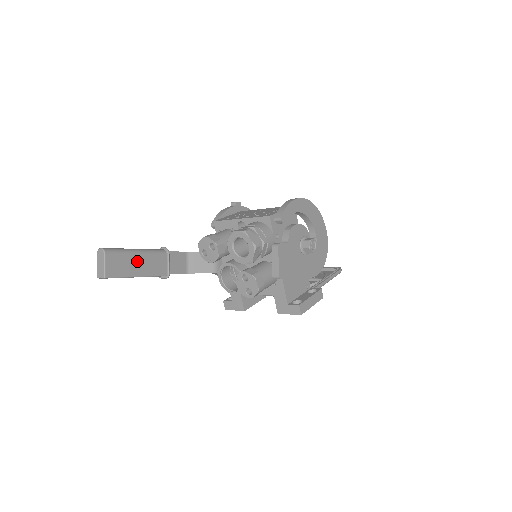
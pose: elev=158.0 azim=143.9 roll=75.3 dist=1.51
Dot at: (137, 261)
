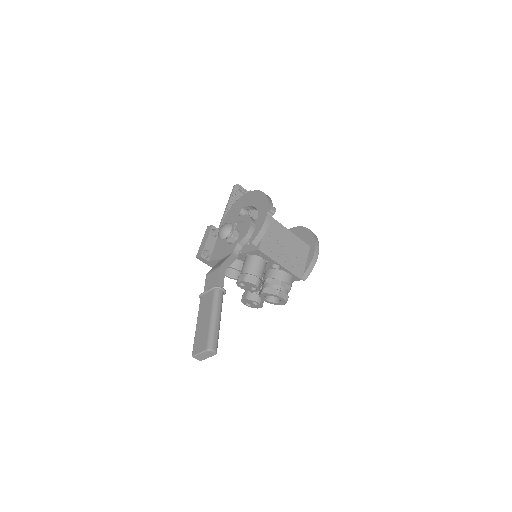
Dot at: occluded
